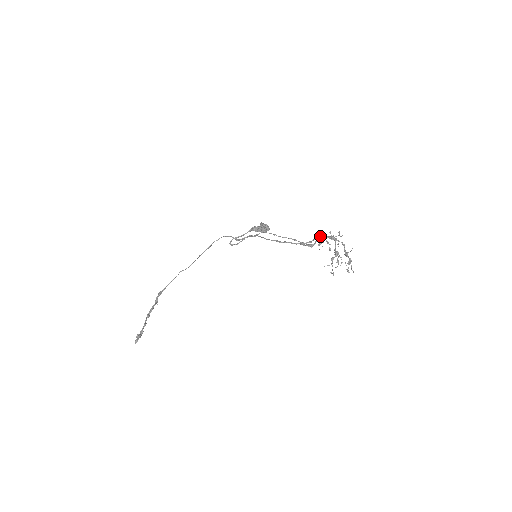
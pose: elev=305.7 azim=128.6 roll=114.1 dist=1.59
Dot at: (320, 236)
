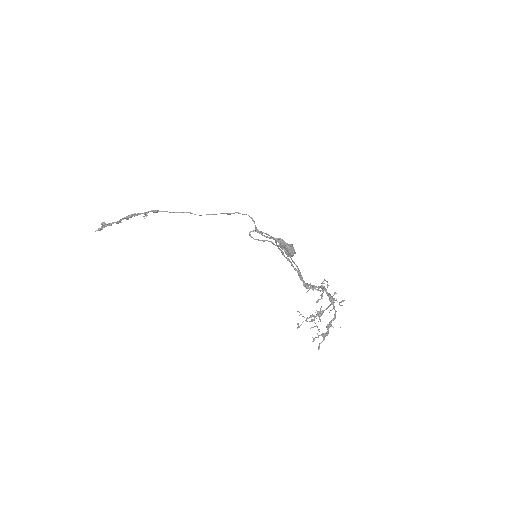
Dot at: (322, 285)
